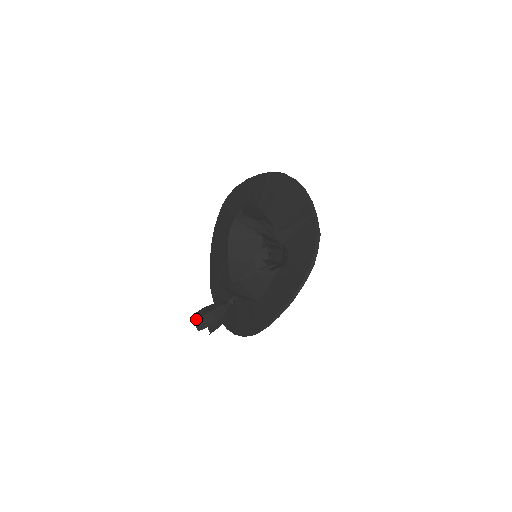
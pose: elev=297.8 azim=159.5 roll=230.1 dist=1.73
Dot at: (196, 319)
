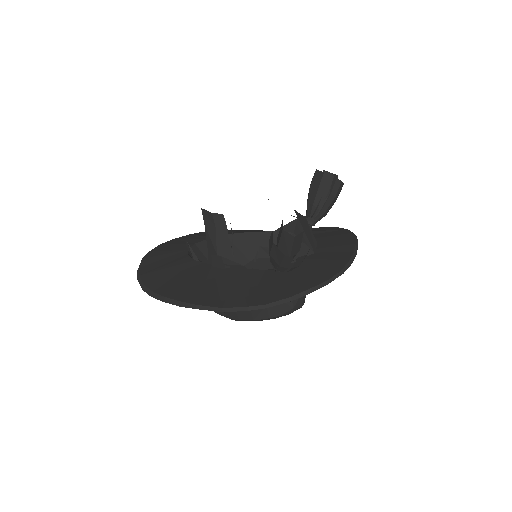
Dot at: occluded
